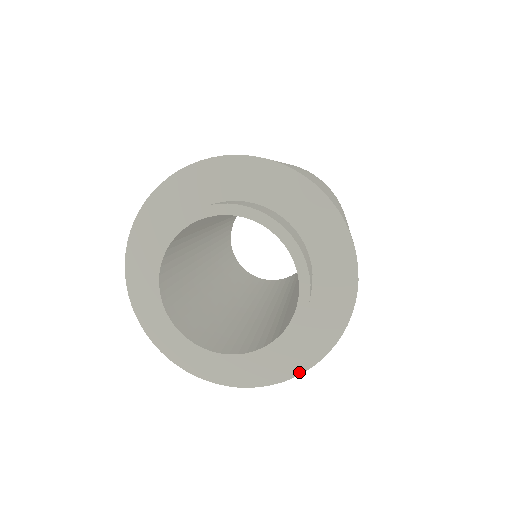
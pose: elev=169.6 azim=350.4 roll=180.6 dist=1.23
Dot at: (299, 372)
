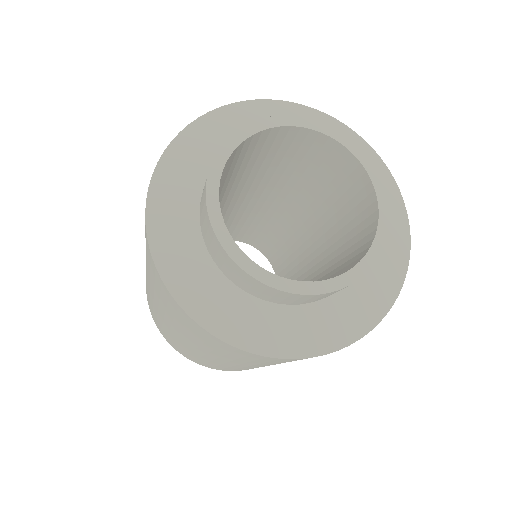
Dot at: (345, 344)
